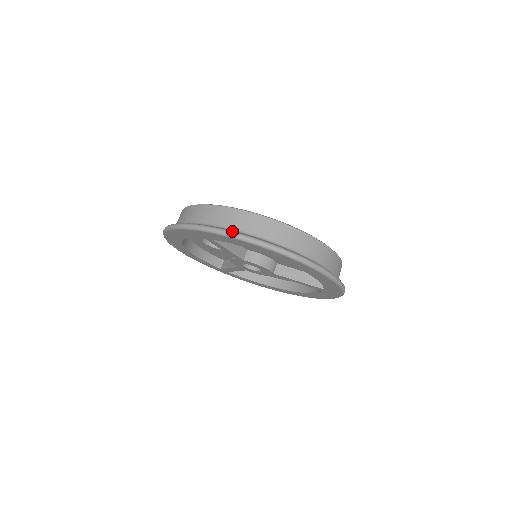
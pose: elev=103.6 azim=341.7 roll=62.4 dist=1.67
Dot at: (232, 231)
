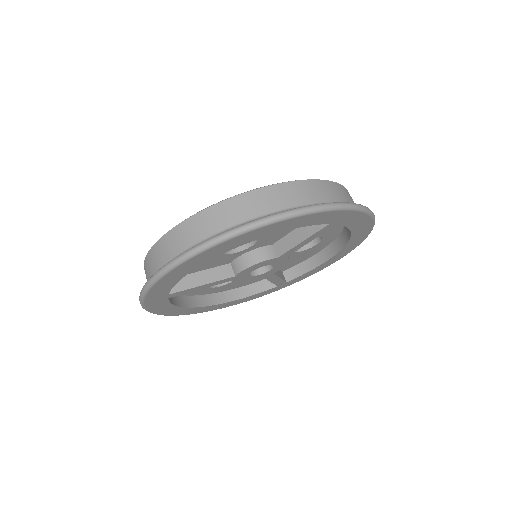
Dot at: (149, 279)
